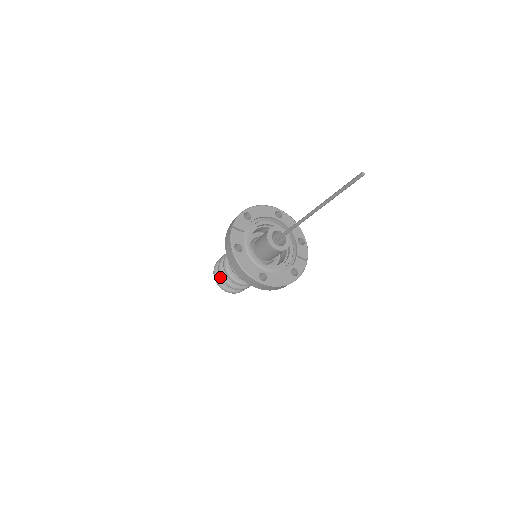
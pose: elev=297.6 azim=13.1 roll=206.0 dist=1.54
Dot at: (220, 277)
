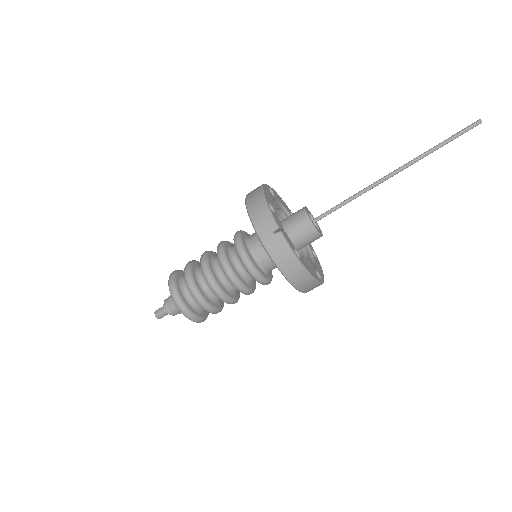
Dot at: (204, 307)
